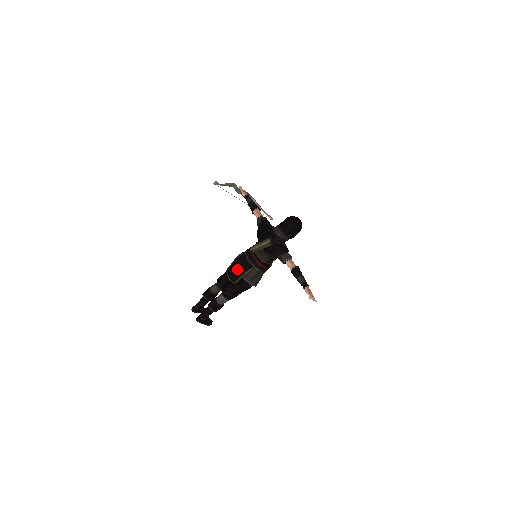
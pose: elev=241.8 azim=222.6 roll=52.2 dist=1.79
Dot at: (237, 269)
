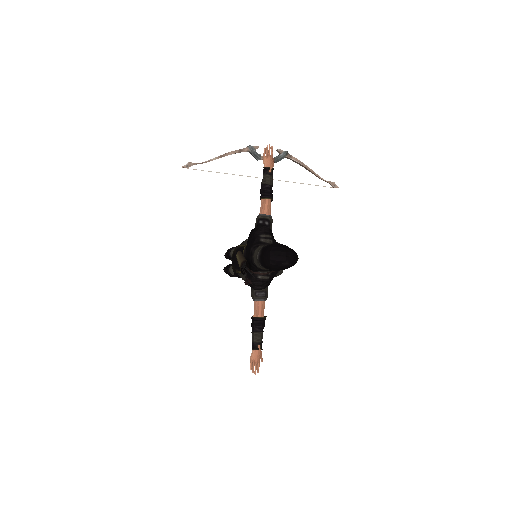
Dot at: (234, 260)
